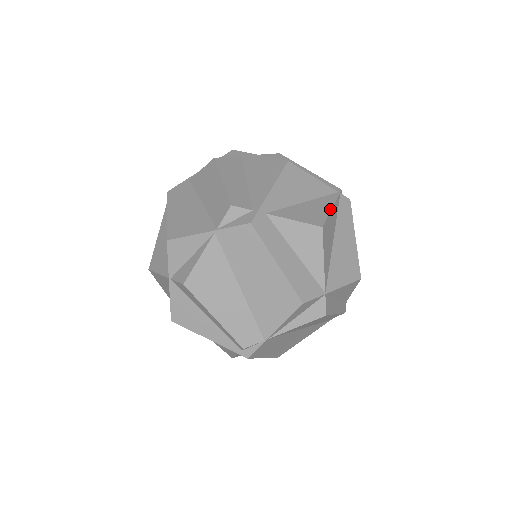
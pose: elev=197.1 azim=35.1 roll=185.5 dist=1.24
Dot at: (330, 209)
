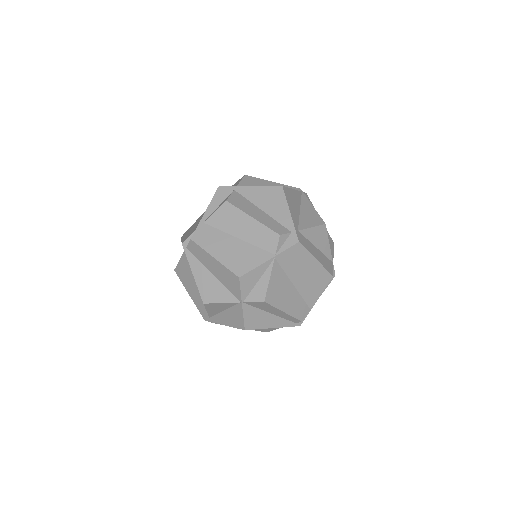
Dot at: (314, 208)
